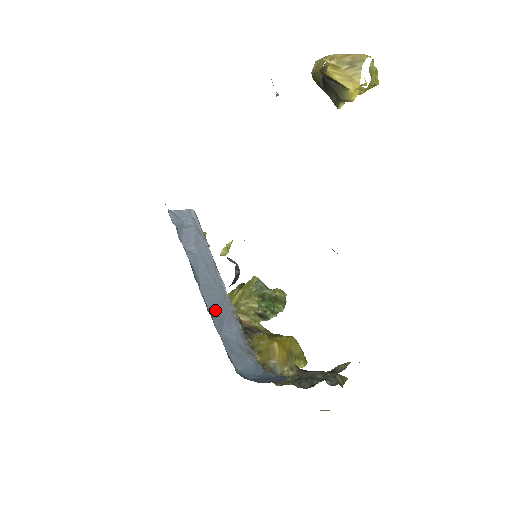
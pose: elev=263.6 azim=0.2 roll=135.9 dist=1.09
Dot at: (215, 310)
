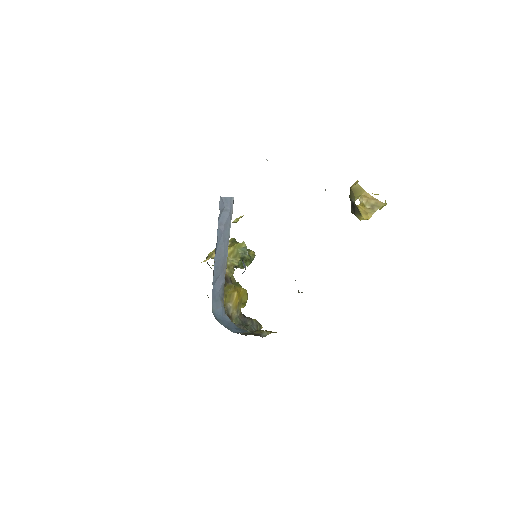
Dot at: (217, 271)
